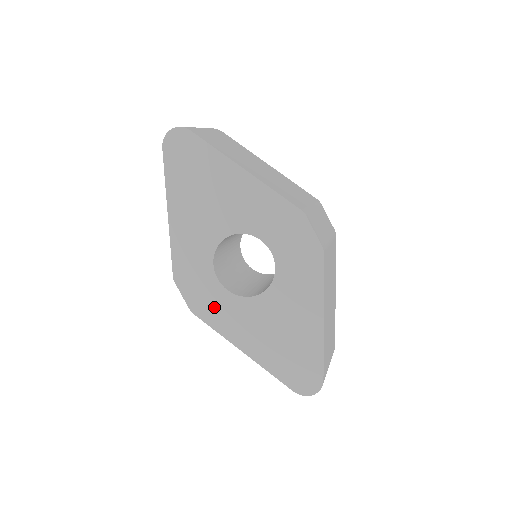
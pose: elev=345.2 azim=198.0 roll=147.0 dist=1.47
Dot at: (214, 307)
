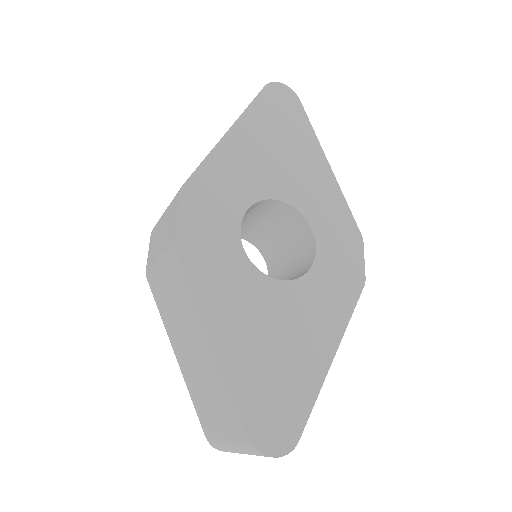
Dot at: (212, 256)
